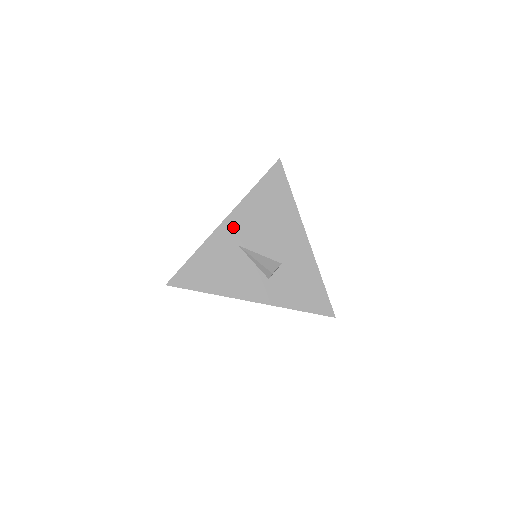
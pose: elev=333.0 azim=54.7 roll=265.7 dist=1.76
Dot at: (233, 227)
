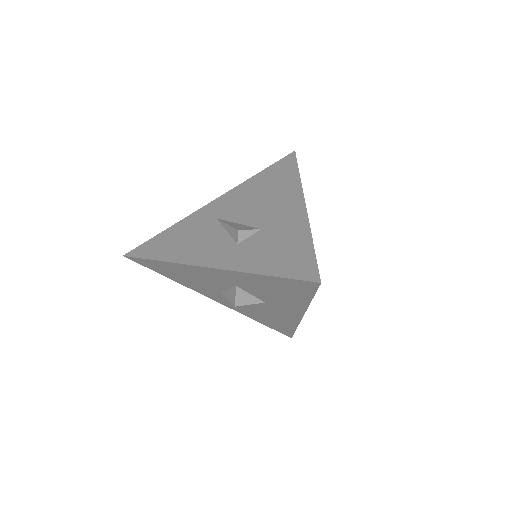
Dot at: (219, 205)
